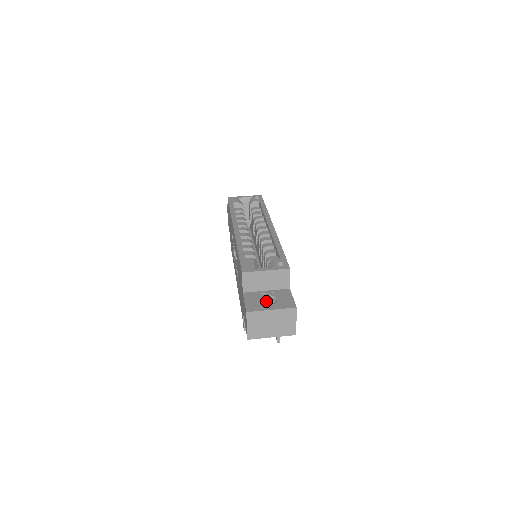
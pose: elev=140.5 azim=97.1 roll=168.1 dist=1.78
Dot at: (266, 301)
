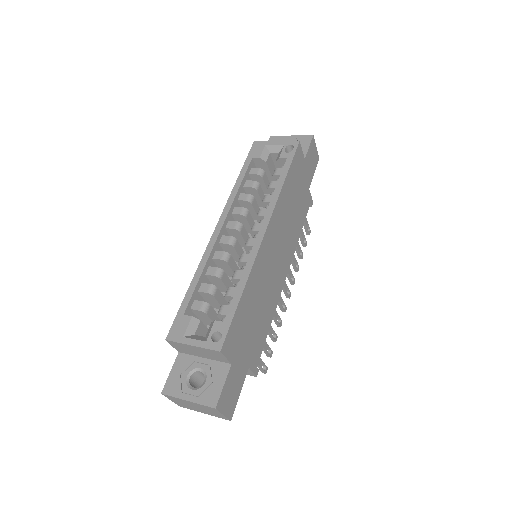
Dot at: (200, 373)
